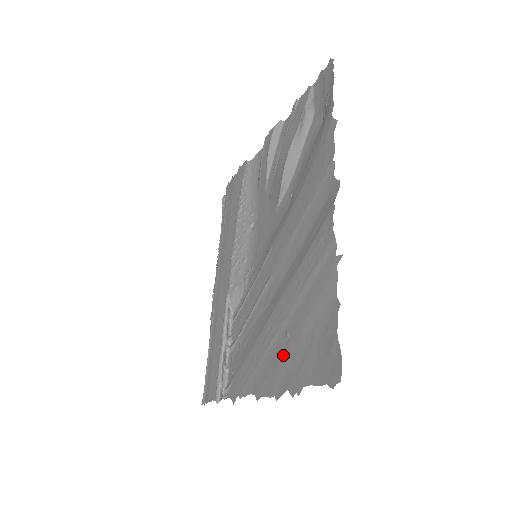
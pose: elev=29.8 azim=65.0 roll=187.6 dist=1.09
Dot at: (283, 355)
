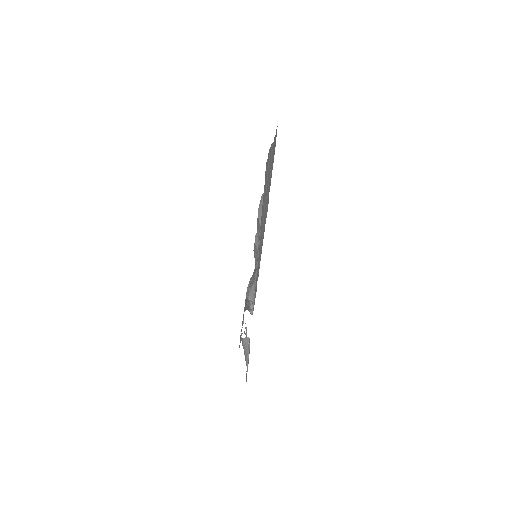
Dot at: (266, 201)
